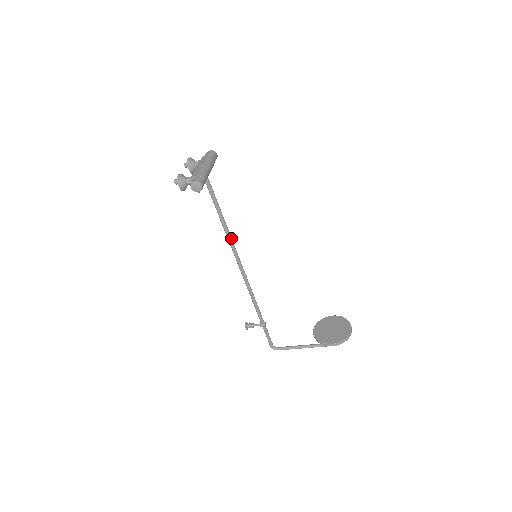
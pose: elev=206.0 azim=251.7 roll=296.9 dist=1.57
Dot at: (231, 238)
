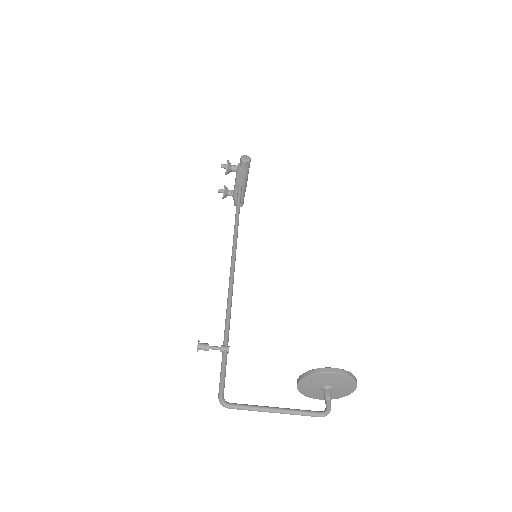
Dot at: (237, 233)
